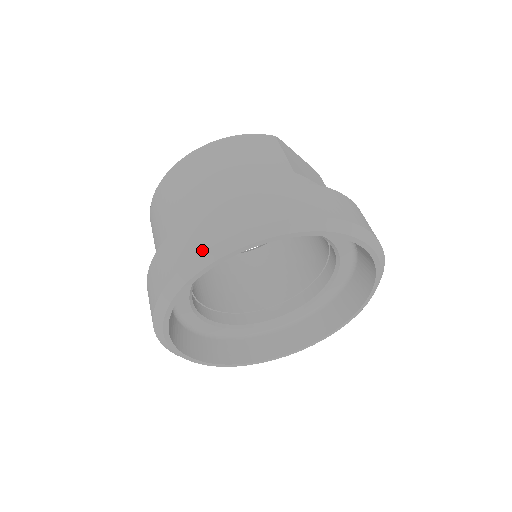
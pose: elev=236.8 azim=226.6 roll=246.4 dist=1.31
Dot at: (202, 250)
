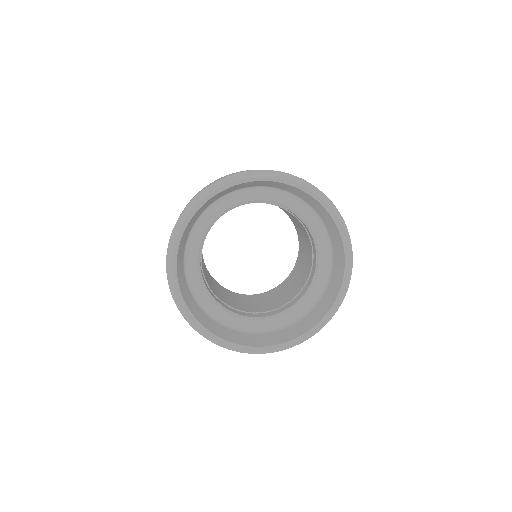
Dot at: (230, 175)
